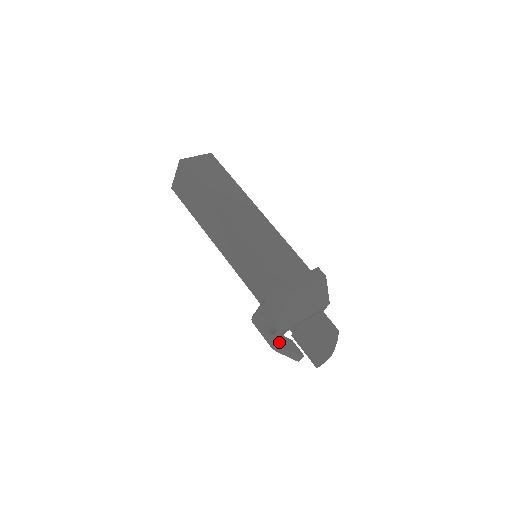
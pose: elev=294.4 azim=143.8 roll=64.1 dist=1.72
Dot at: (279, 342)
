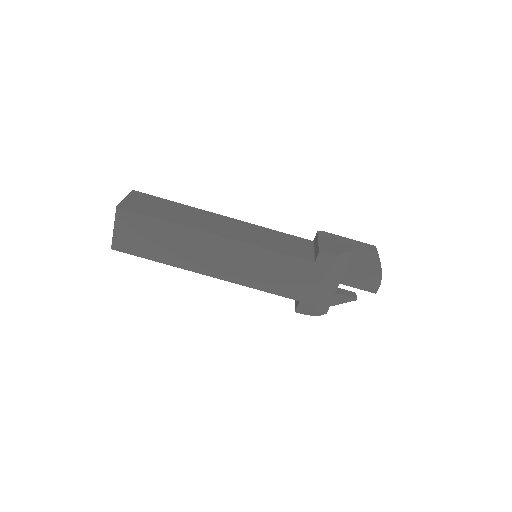
Dot at: occluded
